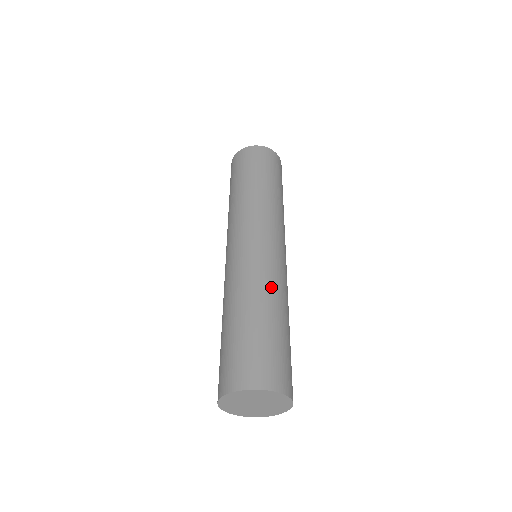
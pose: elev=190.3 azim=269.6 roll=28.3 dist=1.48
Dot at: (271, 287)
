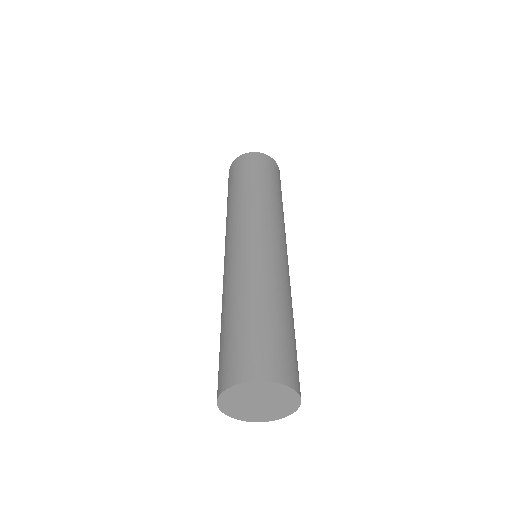
Dot at: (282, 284)
